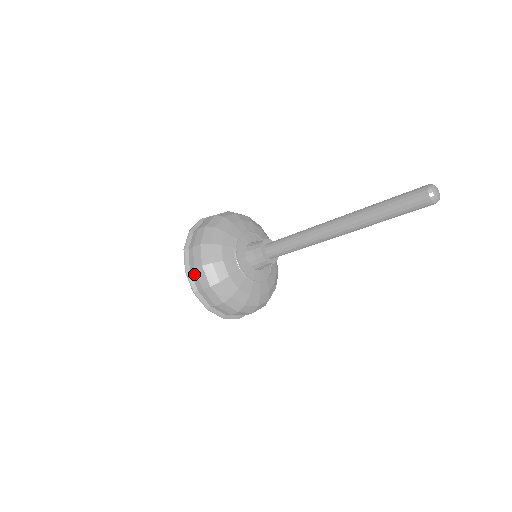
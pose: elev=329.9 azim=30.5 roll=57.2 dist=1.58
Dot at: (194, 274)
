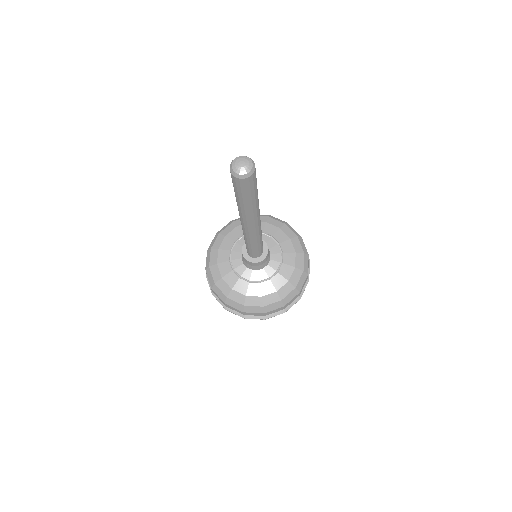
Dot at: (230, 308)
